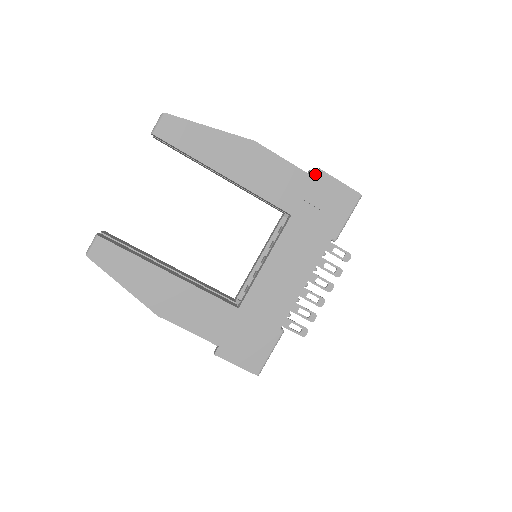
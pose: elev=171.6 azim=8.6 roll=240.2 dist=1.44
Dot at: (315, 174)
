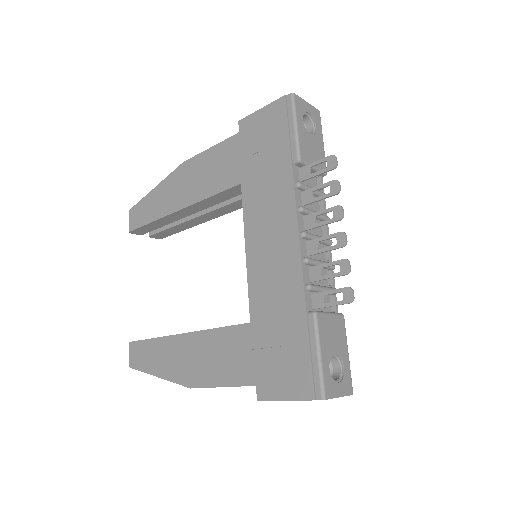
Dot at: (240, 130)
